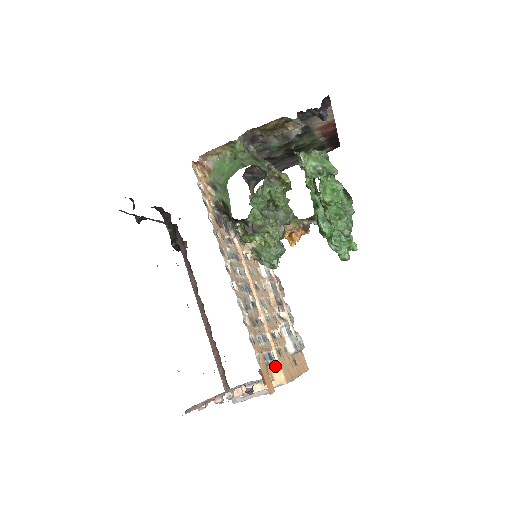
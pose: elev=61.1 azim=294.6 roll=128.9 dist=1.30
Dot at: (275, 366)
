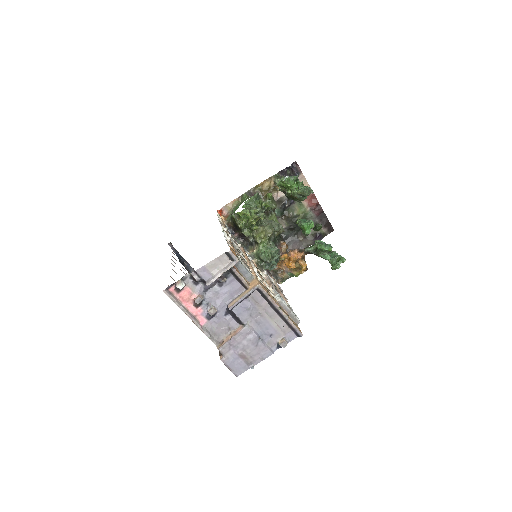
Dot at: (252, 281)
